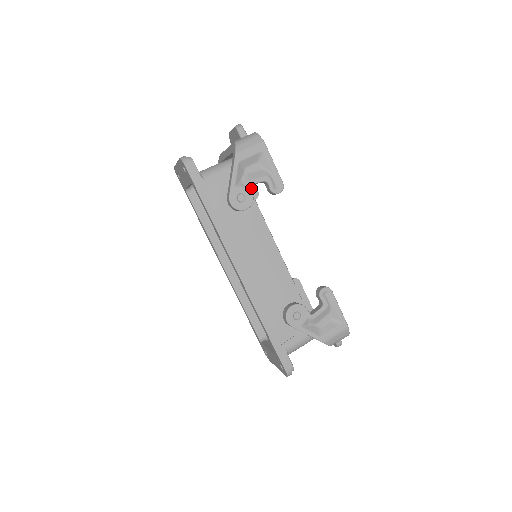
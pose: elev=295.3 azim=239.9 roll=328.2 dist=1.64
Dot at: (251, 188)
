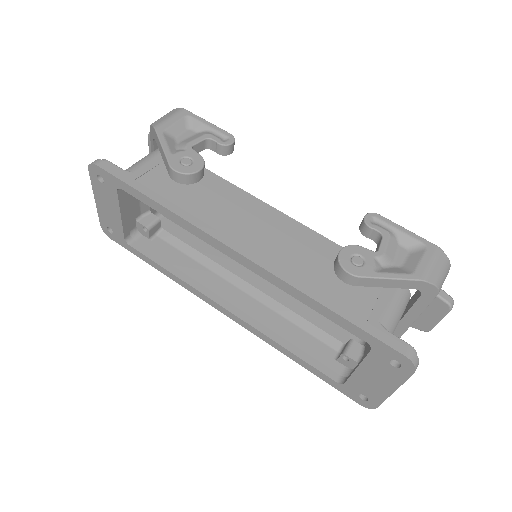
Dot at: occluded
